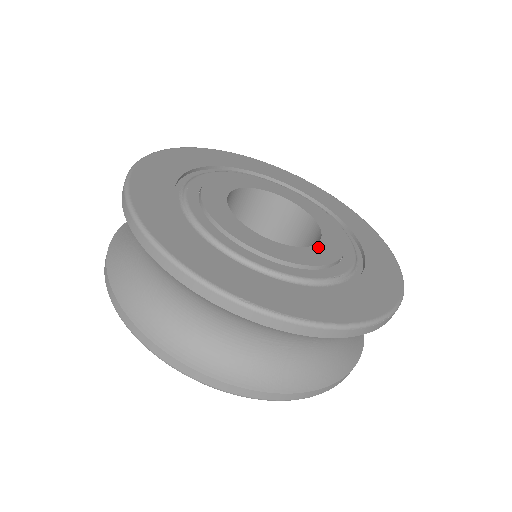
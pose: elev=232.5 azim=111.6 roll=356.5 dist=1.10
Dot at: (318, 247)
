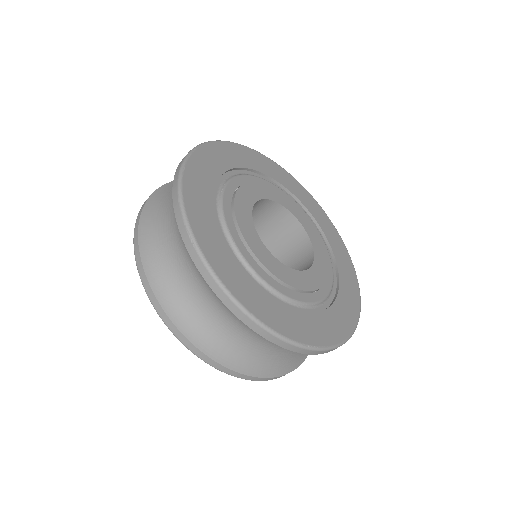
Dot at: (316, 263)
